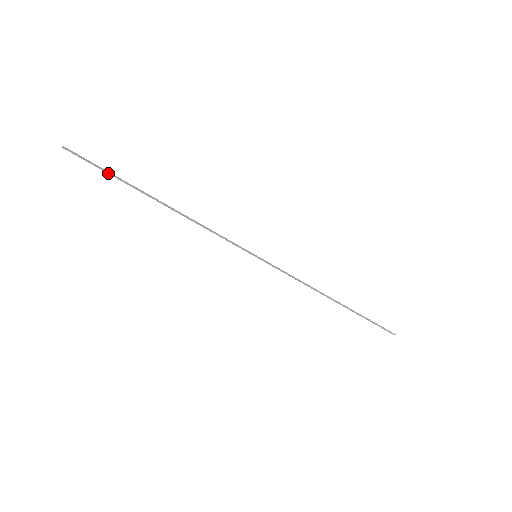
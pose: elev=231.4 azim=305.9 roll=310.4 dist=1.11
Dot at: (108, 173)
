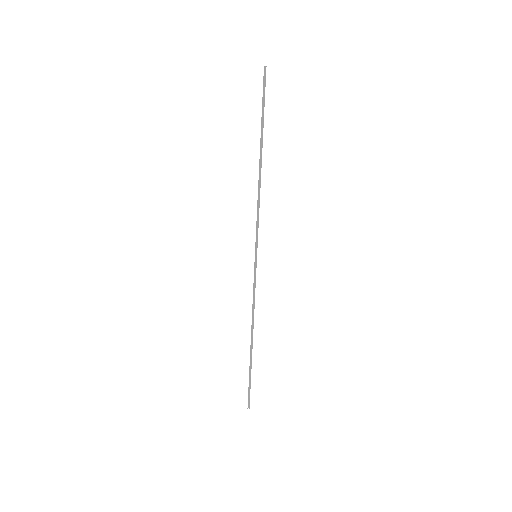
Dot at: (263, 109)
